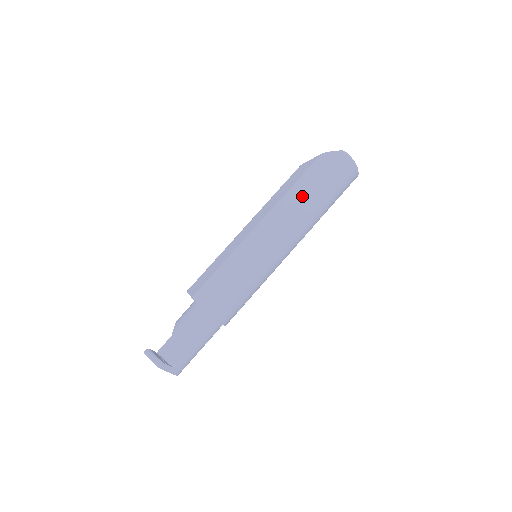
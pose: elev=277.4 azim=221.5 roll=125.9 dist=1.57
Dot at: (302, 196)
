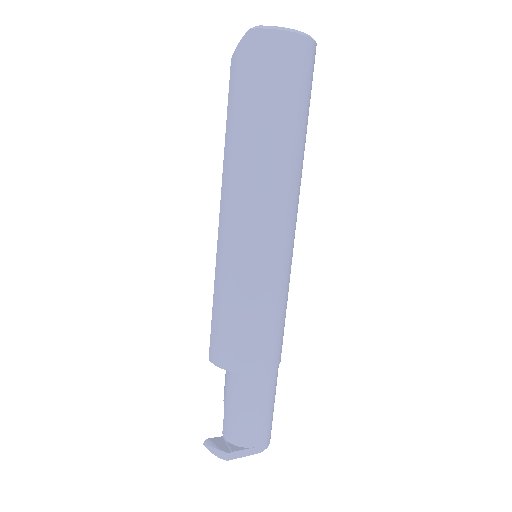
Dot at: (240, 143)
